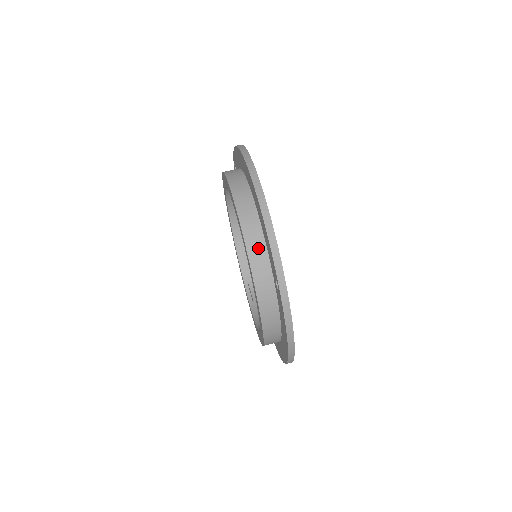
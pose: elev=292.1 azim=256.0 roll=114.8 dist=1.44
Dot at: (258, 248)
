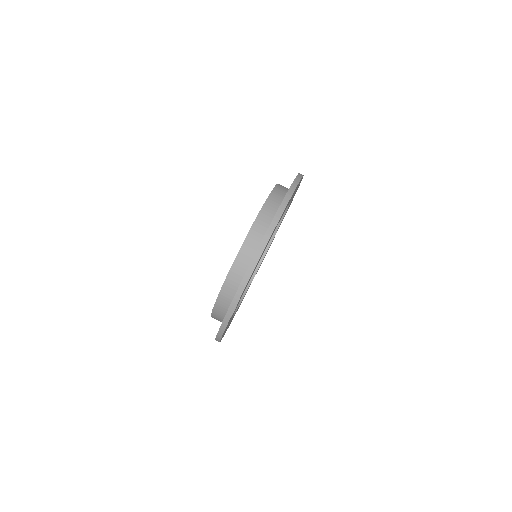
Dot at: (237, 277)
